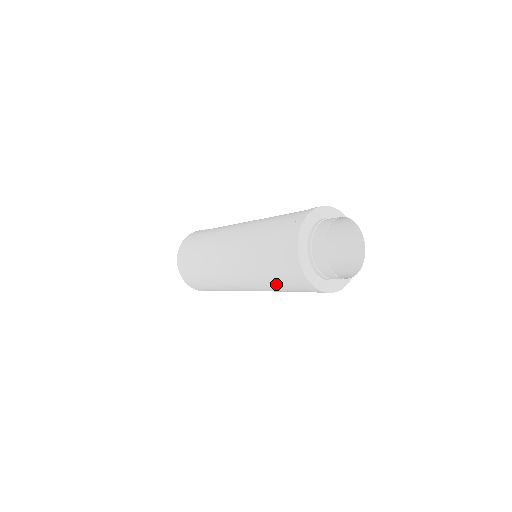
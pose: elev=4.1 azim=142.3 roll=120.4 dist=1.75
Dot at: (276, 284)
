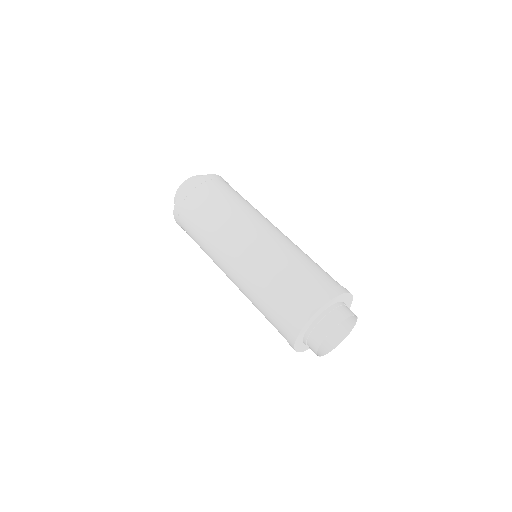
Dot at: occluded
